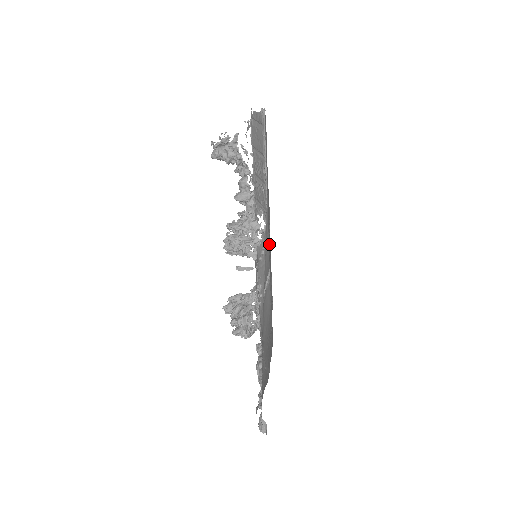
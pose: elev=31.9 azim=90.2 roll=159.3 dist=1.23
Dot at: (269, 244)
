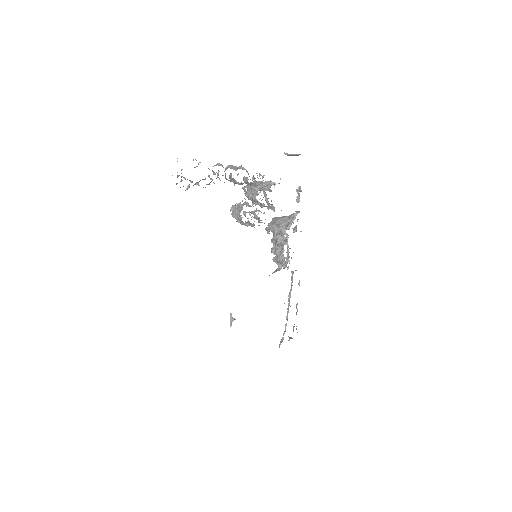
Dot at: occluded
